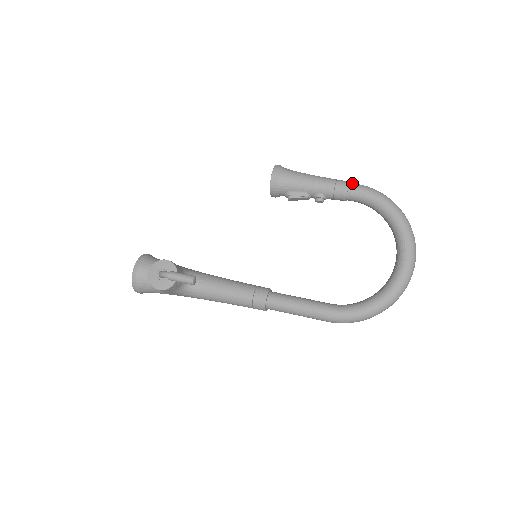
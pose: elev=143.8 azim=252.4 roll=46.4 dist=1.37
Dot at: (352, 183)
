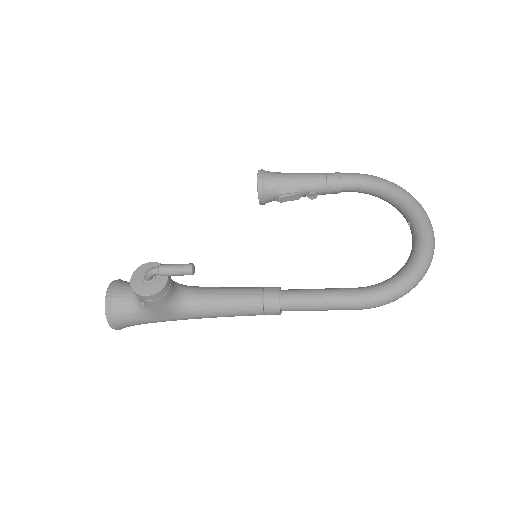
Dot at: (342, 173)
